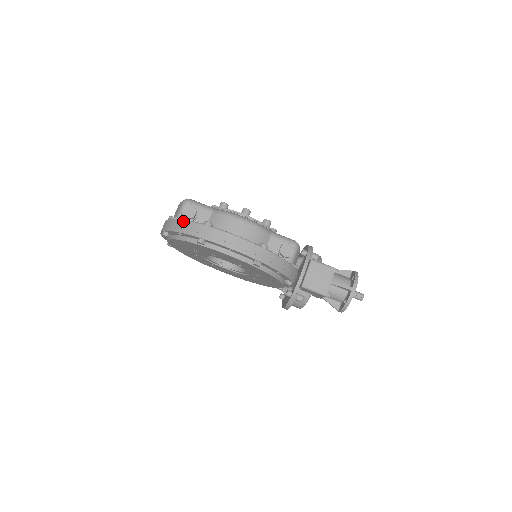
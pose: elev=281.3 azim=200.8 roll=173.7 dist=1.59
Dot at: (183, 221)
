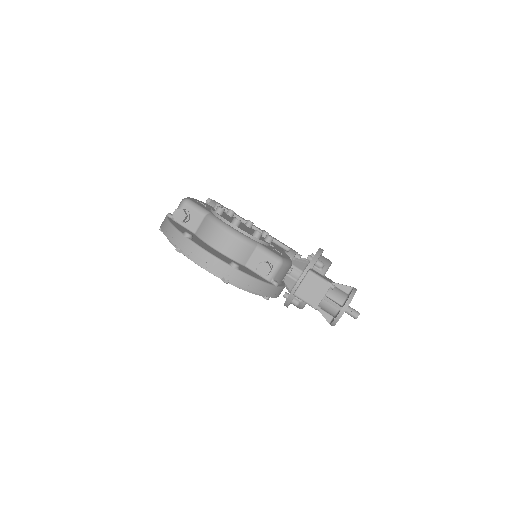
Dot at: (170, 225)
